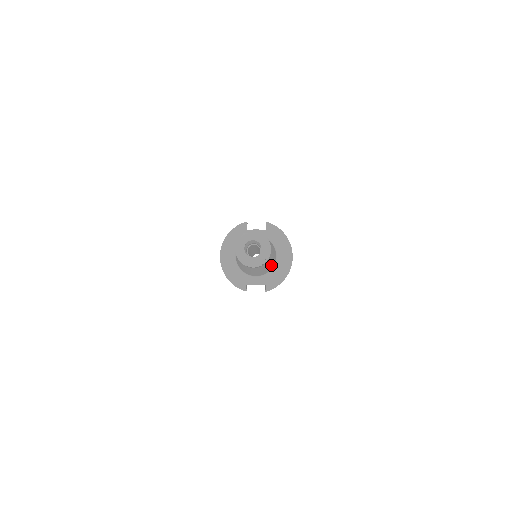
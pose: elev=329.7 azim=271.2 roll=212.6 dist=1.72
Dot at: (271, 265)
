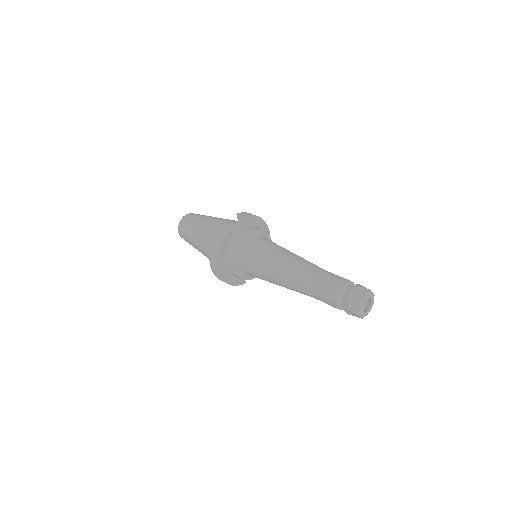
Dot at: occluded
